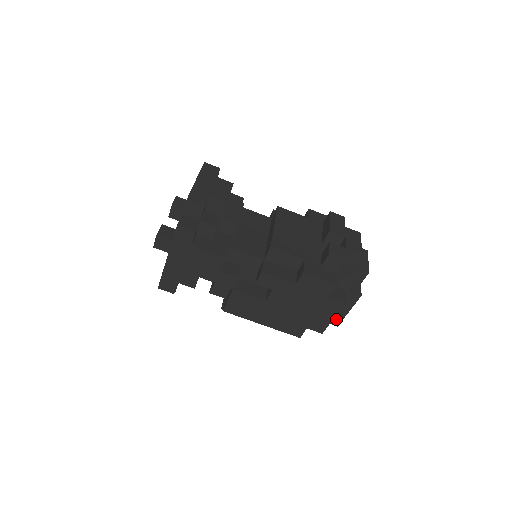
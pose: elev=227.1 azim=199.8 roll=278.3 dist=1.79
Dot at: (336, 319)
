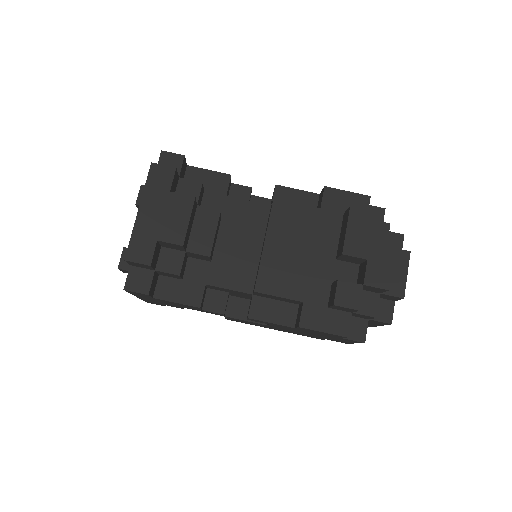
Dot at: occluded
